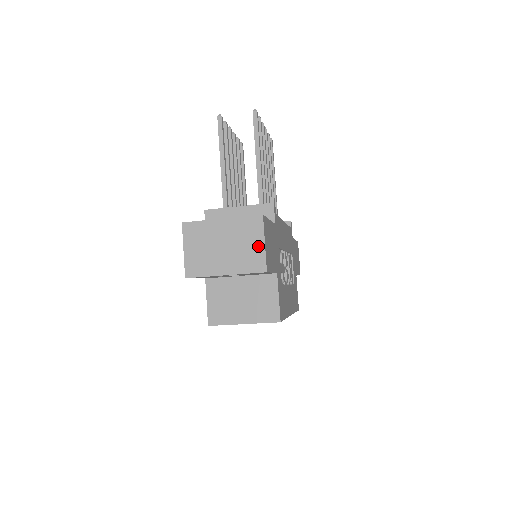
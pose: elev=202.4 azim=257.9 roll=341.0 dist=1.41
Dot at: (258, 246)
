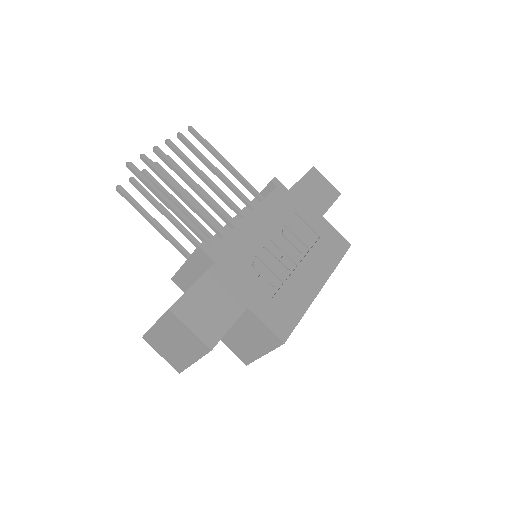
Dot at: (189, 334)
